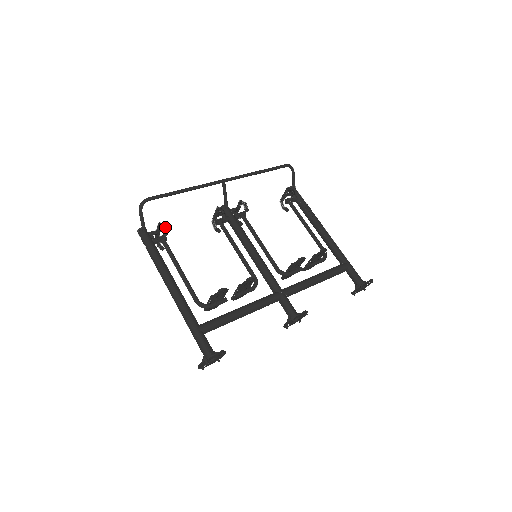
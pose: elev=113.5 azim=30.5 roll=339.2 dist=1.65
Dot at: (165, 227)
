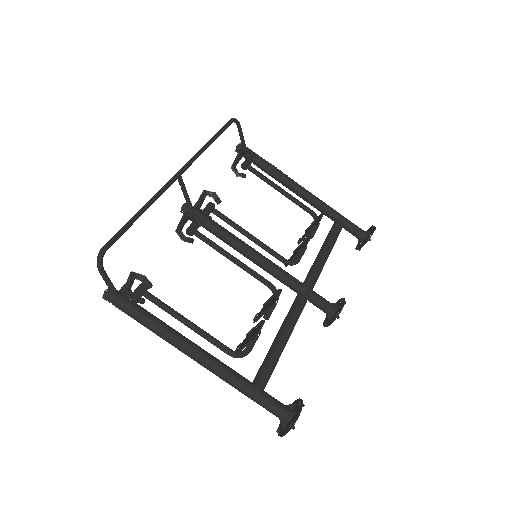
Dot at: (145, 276)
